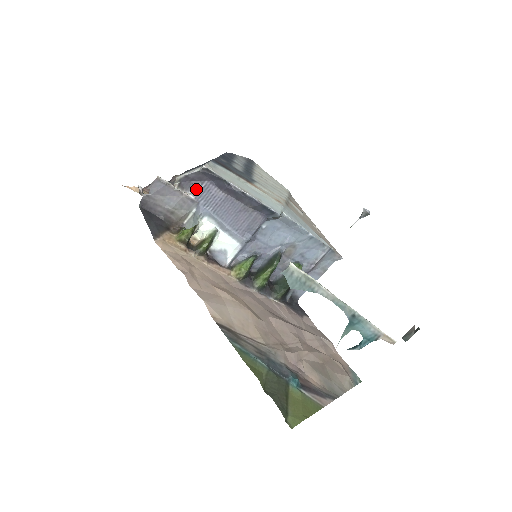
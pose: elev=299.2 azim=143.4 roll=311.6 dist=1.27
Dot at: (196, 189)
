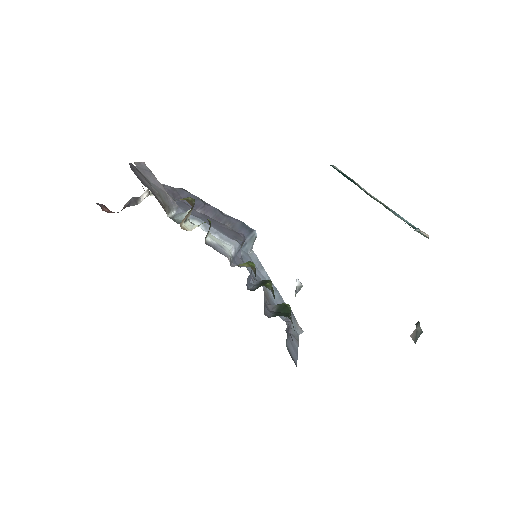
Dot at: (173, 199)
